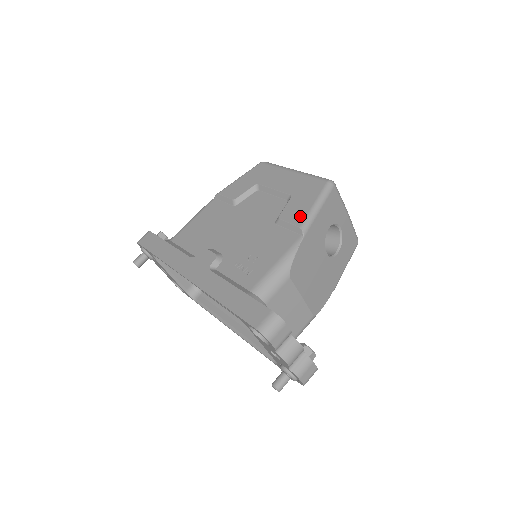
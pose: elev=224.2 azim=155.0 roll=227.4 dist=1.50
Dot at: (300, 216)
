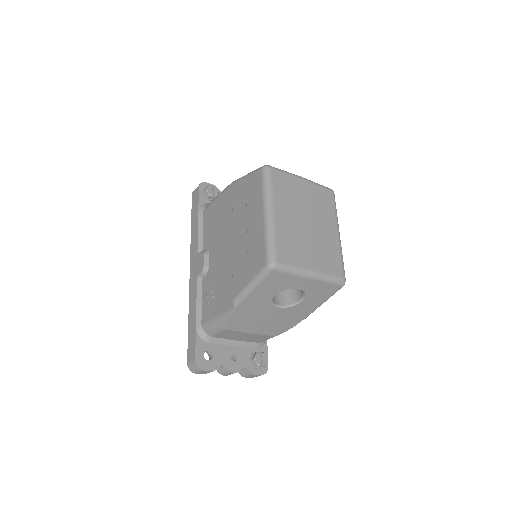
Dot at: (238, 287)
